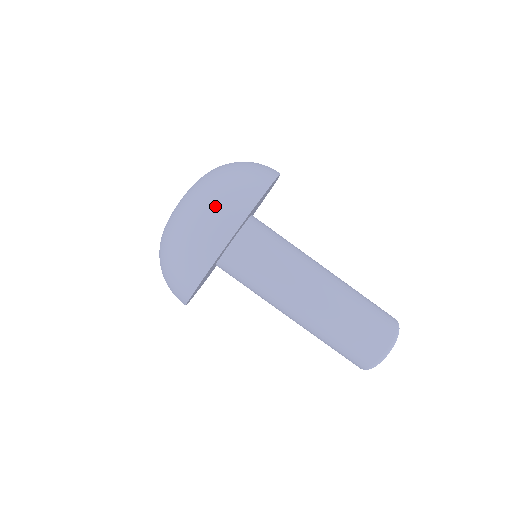
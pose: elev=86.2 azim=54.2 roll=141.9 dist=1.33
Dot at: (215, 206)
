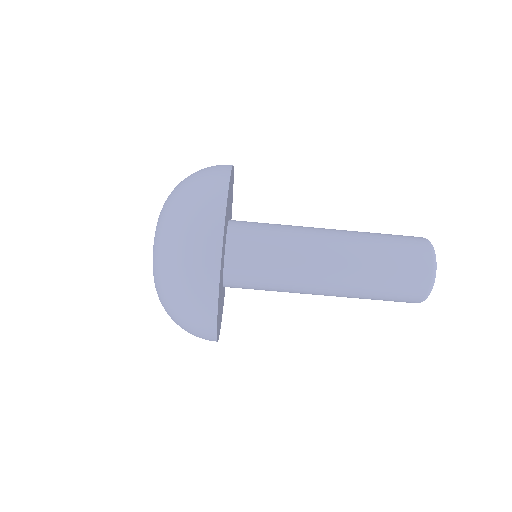
Dot at: (184, 324)
